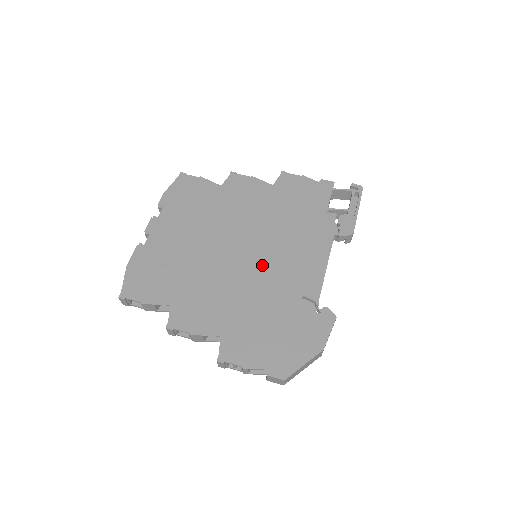
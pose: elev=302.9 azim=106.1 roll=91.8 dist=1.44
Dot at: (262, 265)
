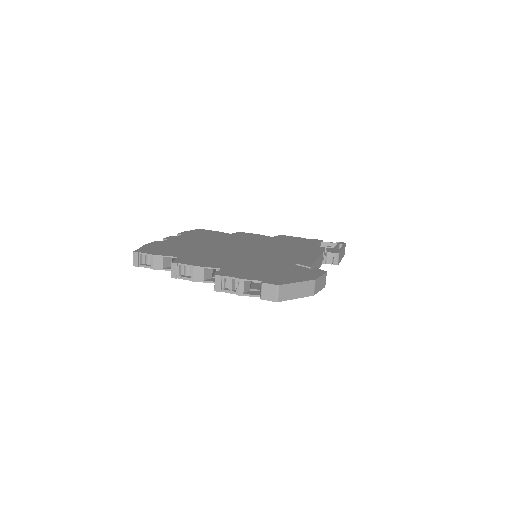
Dot at: (261, 254)
